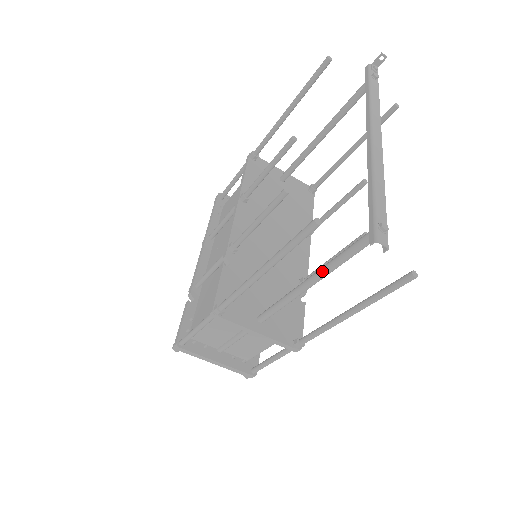
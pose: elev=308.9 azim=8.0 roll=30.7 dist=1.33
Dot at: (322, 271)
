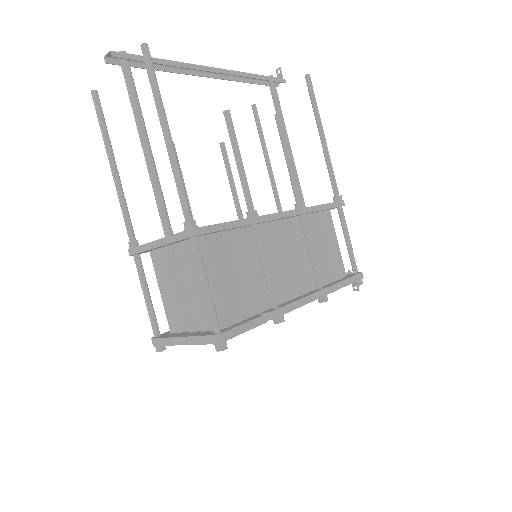
Dot at: (137, 128)
